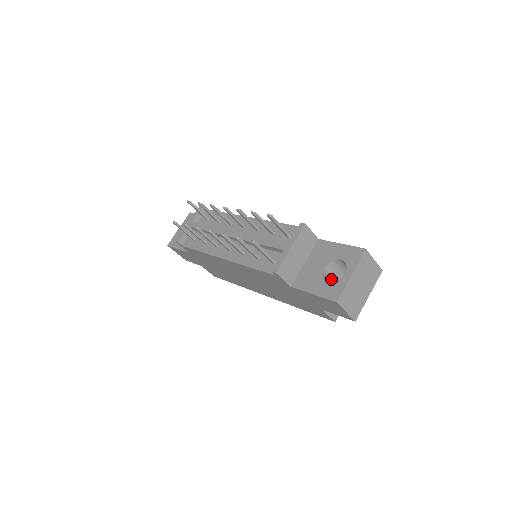
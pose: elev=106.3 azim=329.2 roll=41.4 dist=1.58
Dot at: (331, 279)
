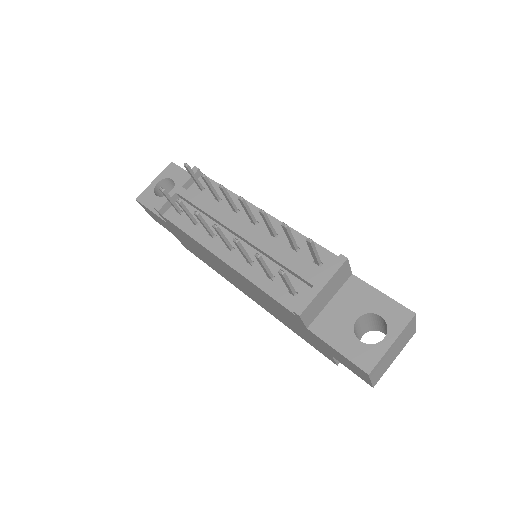
Dot at: (357, 330)
